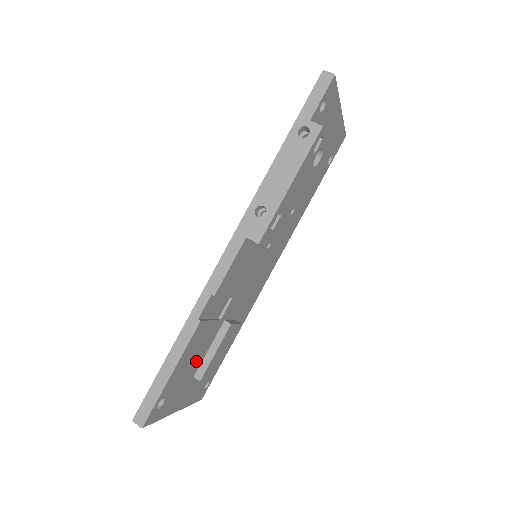
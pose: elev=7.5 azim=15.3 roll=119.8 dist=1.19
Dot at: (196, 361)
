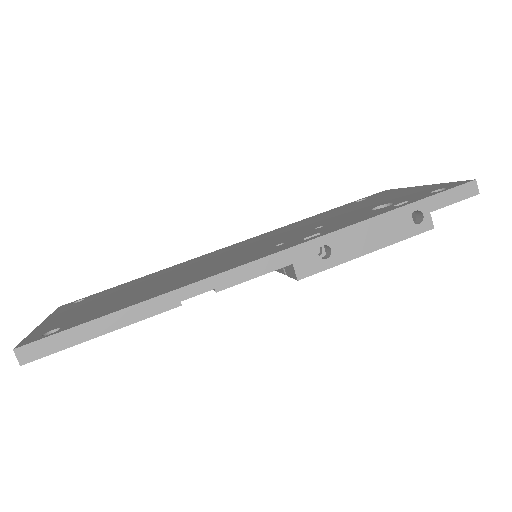
Dot at: occluded
